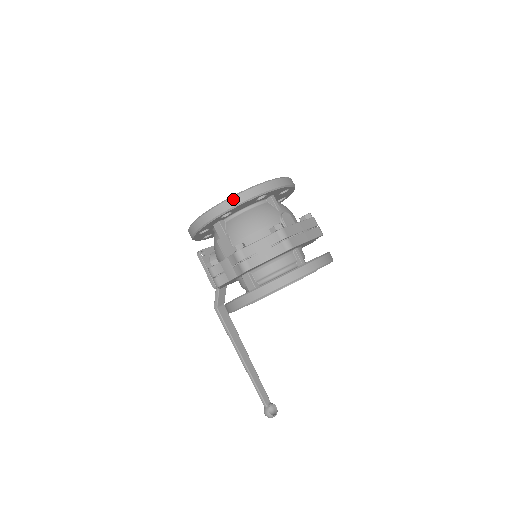
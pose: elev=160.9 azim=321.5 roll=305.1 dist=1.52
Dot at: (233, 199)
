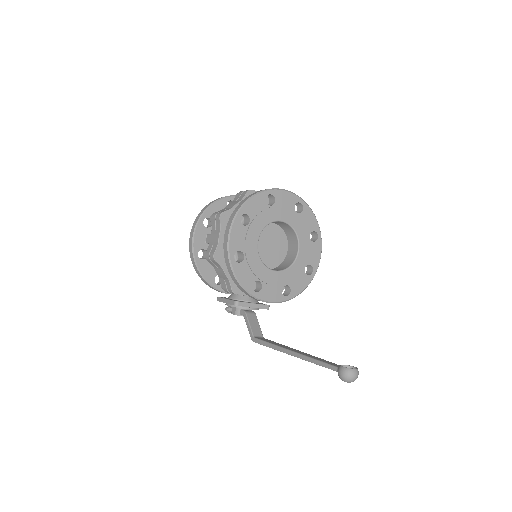
Dot at: (206, 207)
